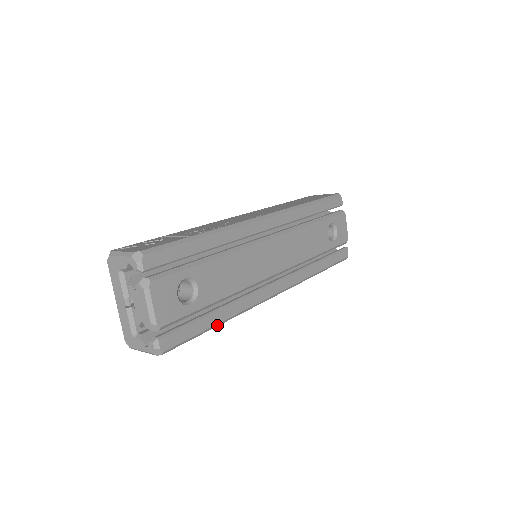
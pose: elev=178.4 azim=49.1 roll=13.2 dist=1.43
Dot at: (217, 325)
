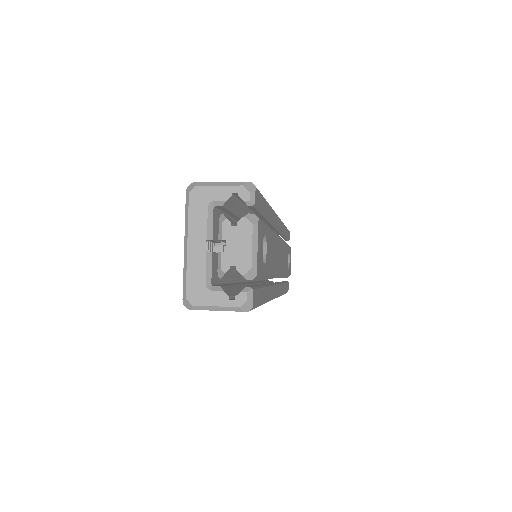
Dot at: occluded
